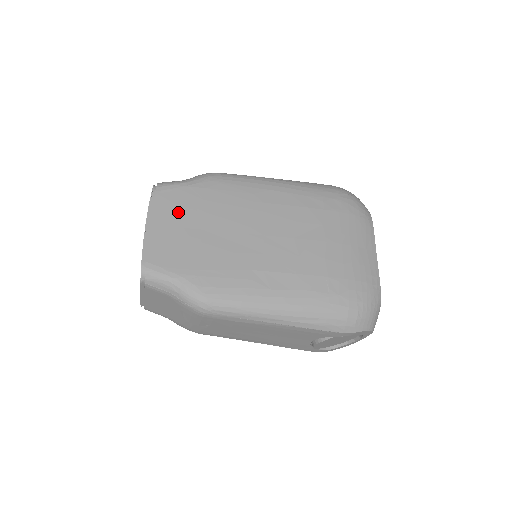
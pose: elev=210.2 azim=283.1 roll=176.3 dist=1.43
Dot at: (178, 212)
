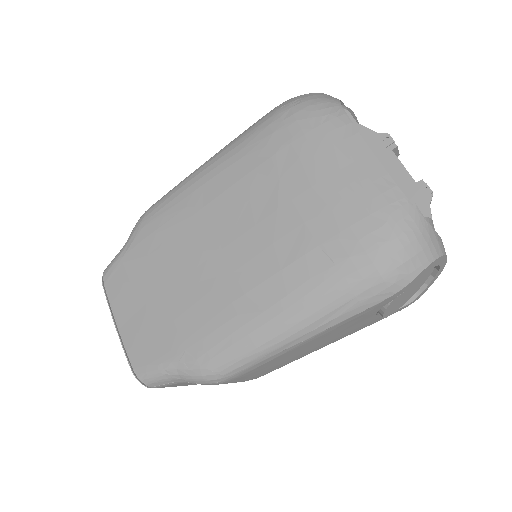
Dot at: (132, 290)
